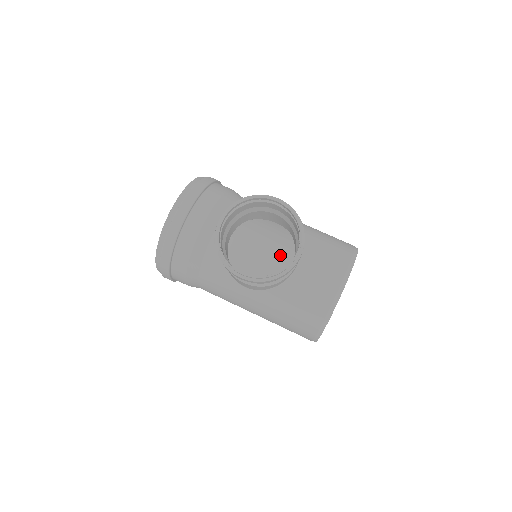
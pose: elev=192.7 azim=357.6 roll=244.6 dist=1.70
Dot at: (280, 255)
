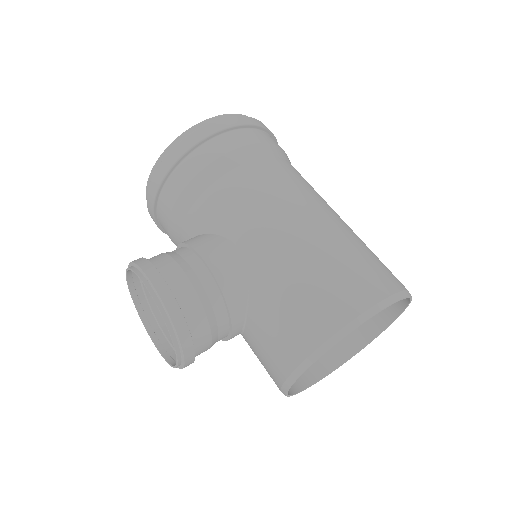
Dot at: occluded
